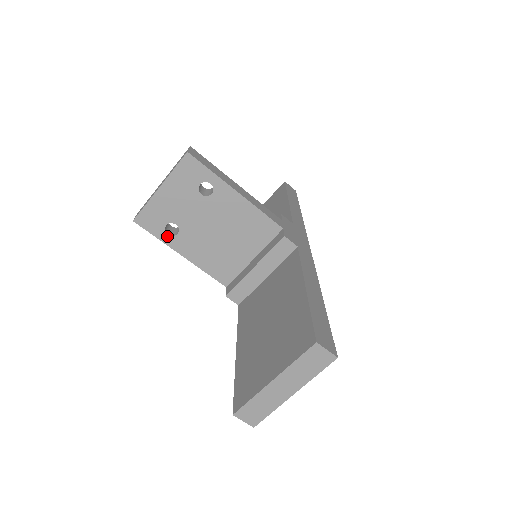
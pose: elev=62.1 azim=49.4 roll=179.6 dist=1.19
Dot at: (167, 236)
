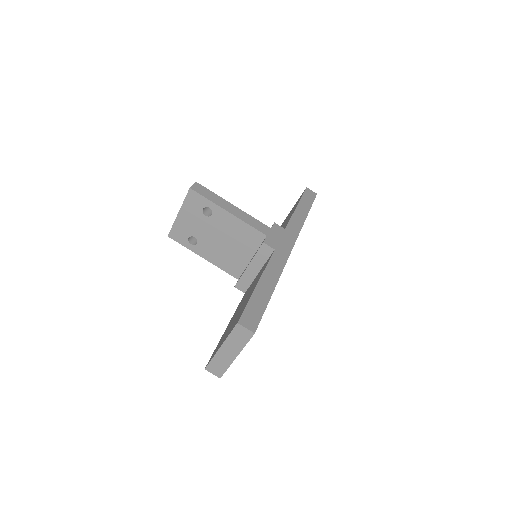
Dot at: (191, 245)
